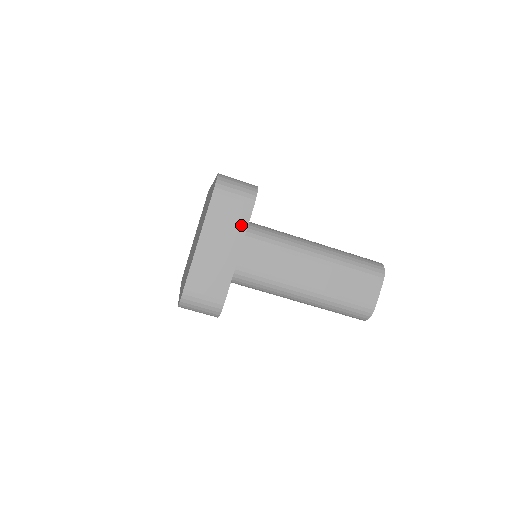
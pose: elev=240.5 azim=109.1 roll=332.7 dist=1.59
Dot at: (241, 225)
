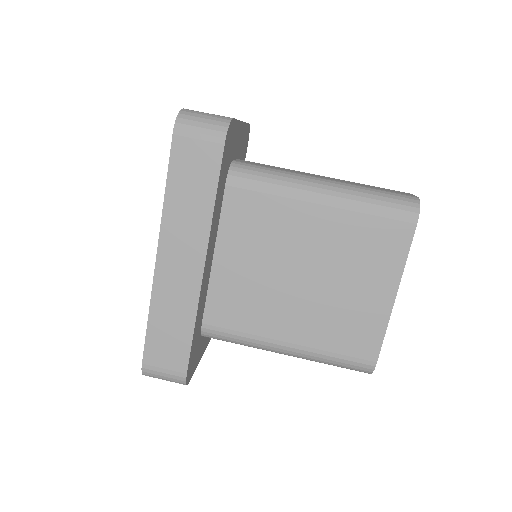
Dot at: occluded
